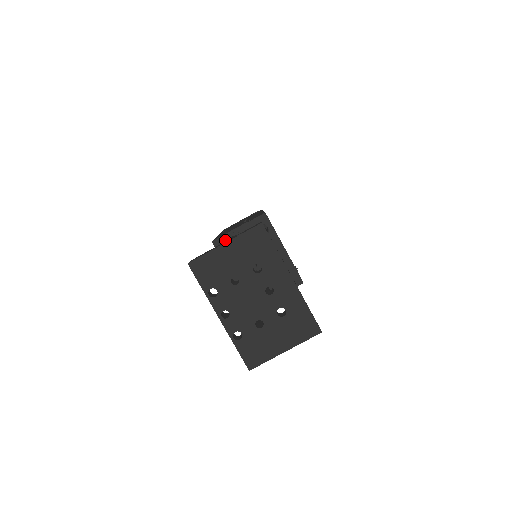
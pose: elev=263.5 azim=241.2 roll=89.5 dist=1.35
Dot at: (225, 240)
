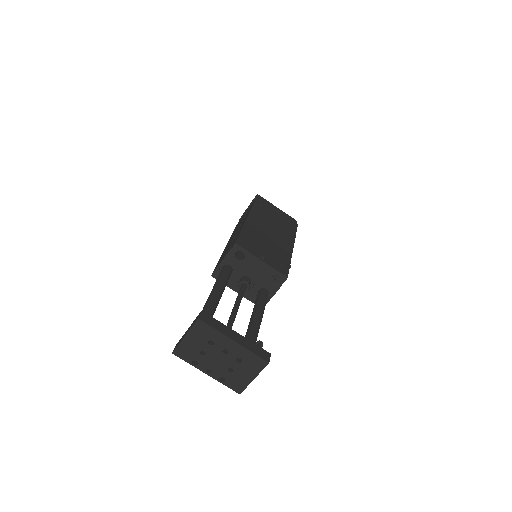
Dot at: (219, 272)
